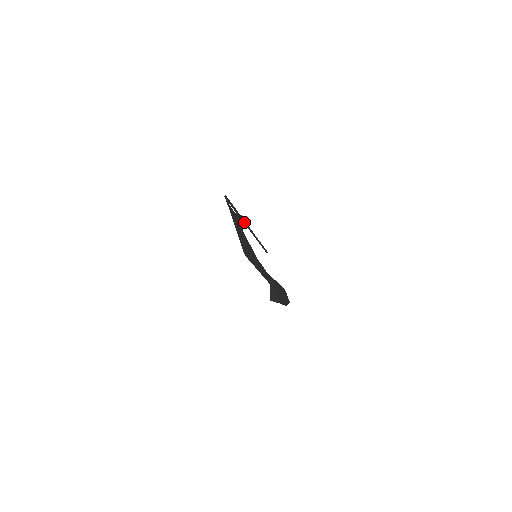
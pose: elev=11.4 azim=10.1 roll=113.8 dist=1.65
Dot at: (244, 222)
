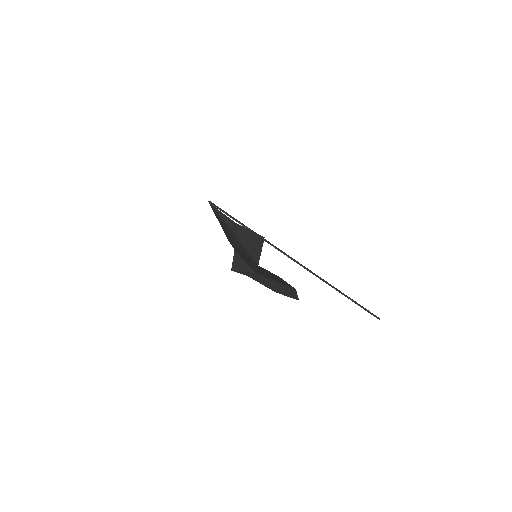
Dot at: (272, 245)
